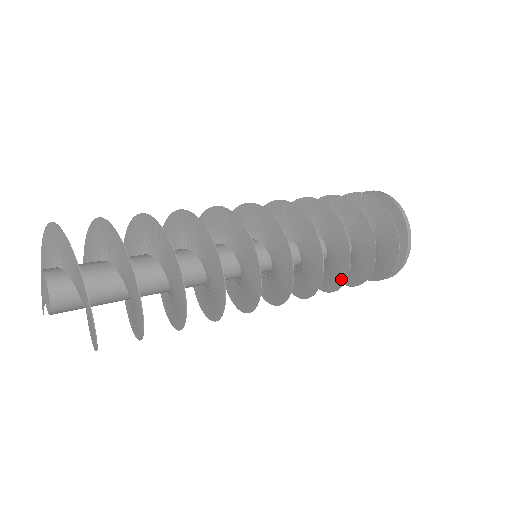
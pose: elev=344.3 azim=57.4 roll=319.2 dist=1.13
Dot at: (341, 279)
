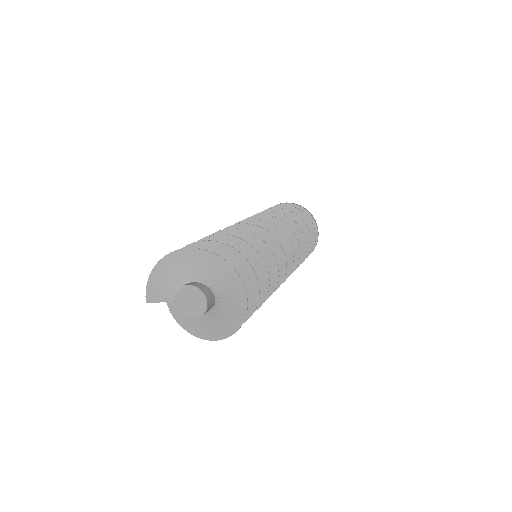
Dot at: occluded
